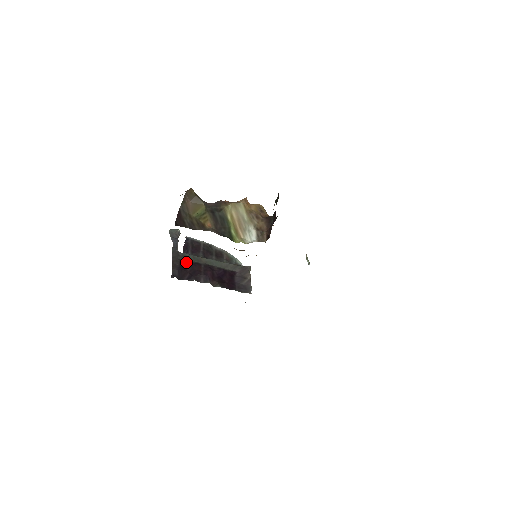
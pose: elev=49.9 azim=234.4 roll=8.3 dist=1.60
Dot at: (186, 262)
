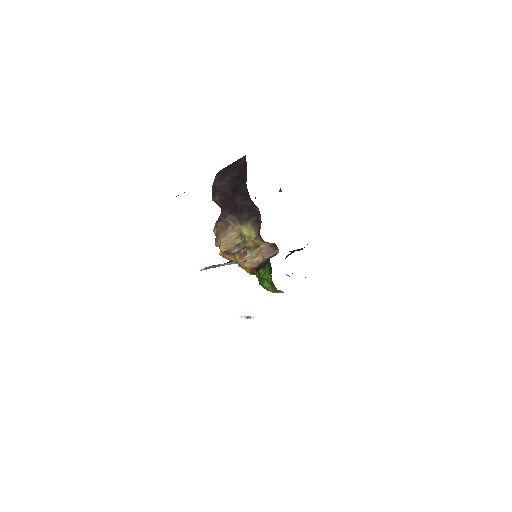
Dot at: occluded
